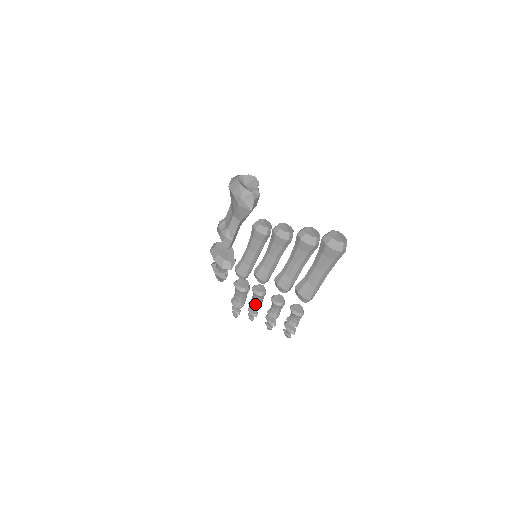
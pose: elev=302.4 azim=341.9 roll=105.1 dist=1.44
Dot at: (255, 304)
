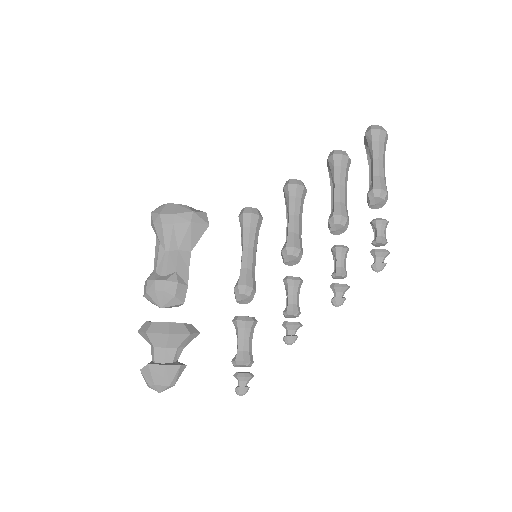
Dot at: (297, 302)
